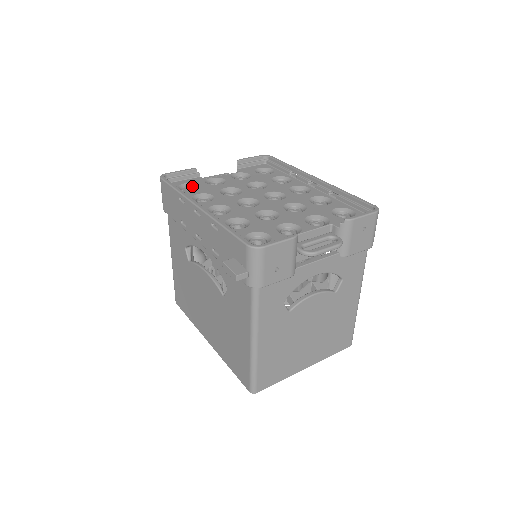
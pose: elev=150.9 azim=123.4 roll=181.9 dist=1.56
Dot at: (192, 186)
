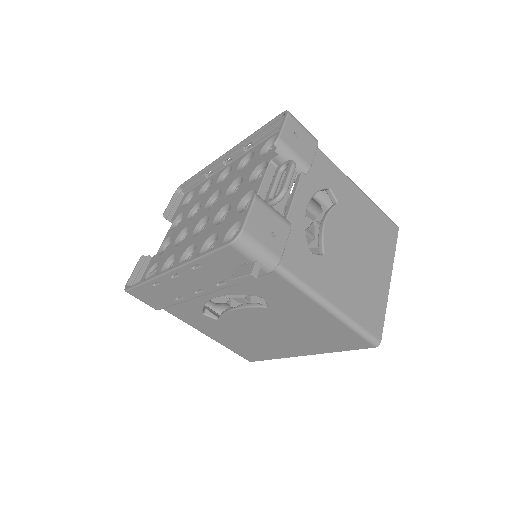
Dot at: (153, 269)
